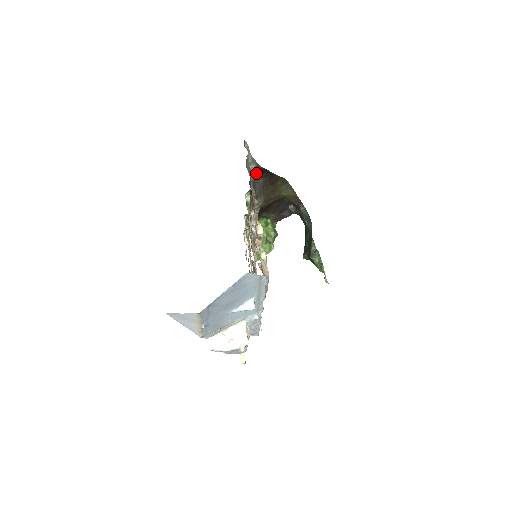
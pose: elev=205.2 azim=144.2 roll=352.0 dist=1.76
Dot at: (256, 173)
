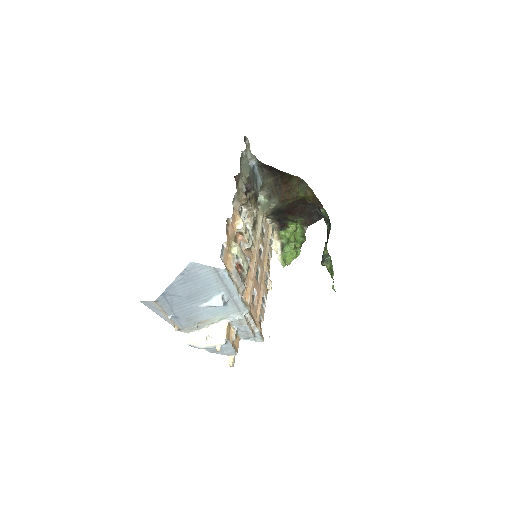
Dot at: (263, 171)
